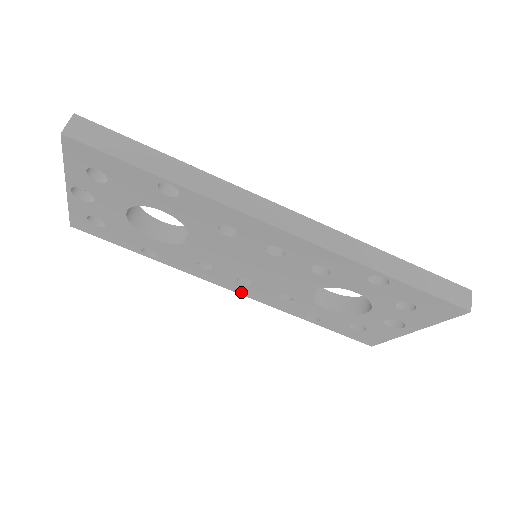
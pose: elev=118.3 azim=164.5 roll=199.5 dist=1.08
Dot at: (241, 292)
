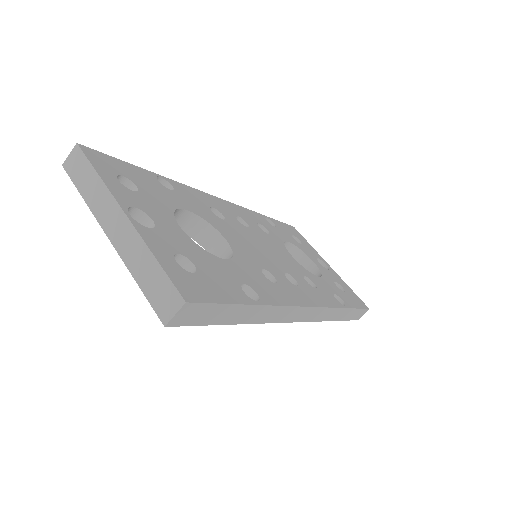
Dot at: occluded
